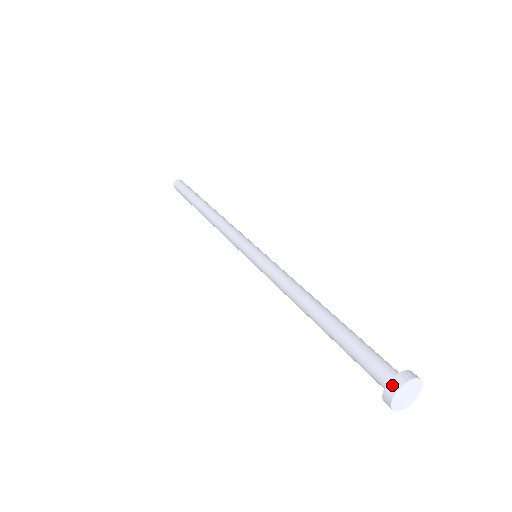
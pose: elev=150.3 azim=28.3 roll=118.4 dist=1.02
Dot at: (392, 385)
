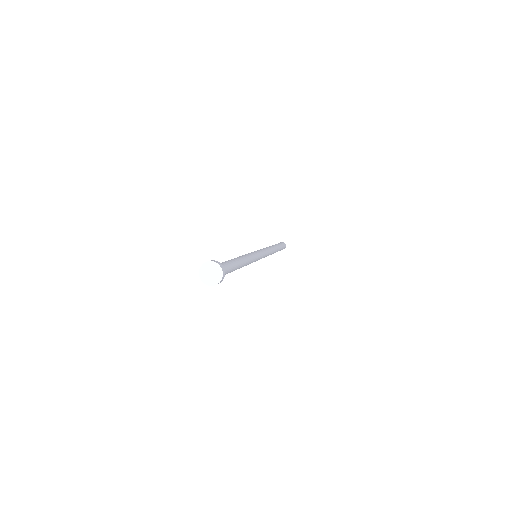
Dot at: (209, 261)
